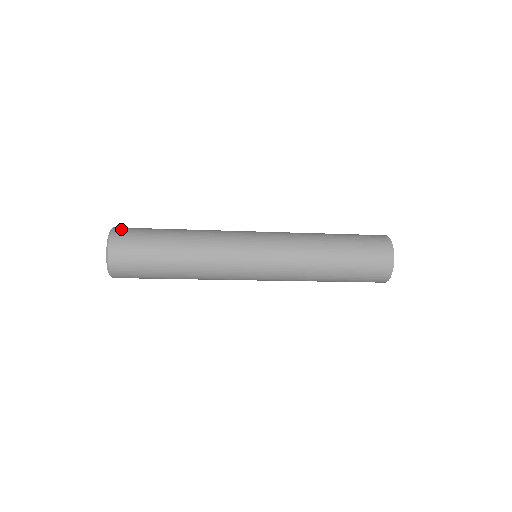
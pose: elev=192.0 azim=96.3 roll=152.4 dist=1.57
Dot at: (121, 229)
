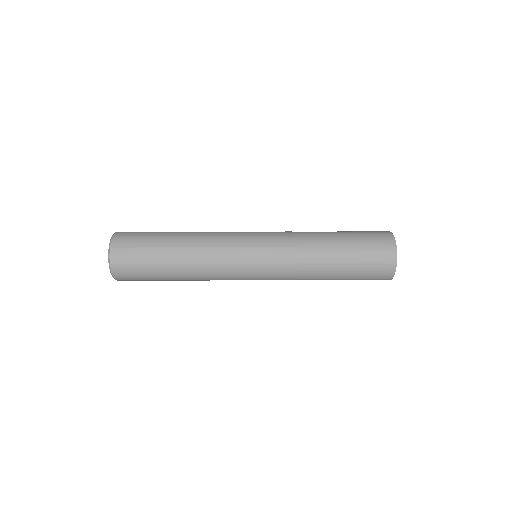
Dot at: occluded
